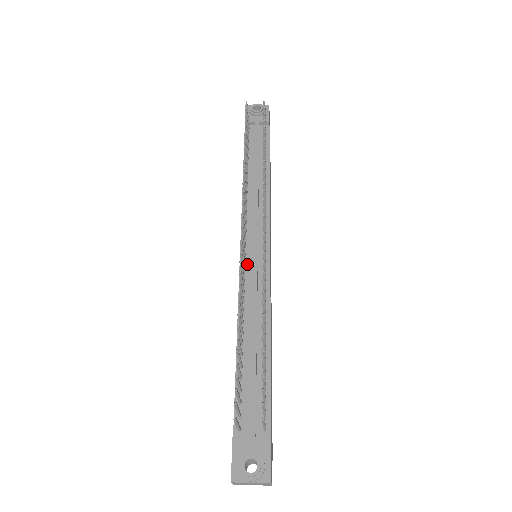
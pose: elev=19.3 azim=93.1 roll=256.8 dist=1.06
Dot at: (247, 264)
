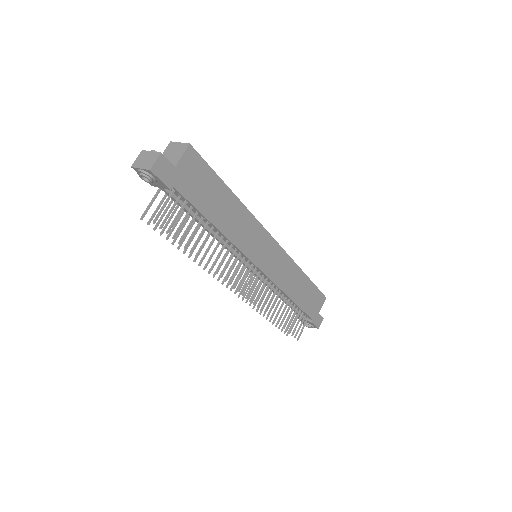
Dot at: occluded
